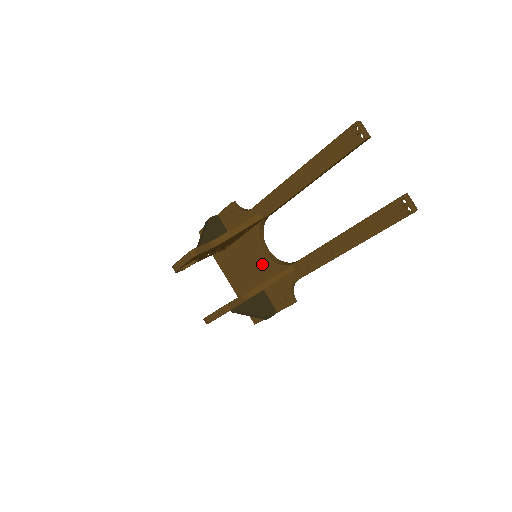
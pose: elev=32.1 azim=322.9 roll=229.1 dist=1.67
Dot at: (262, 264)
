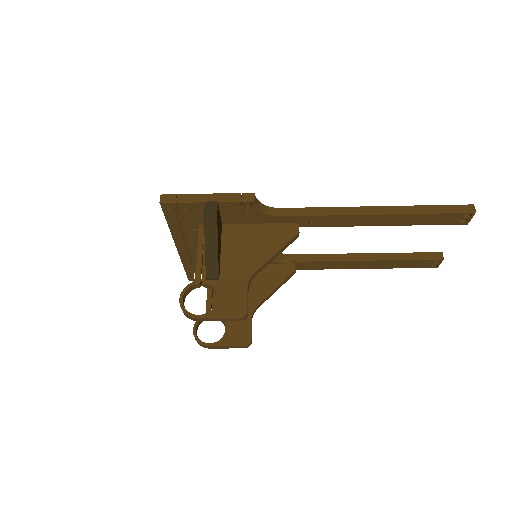
Dot at: occluded
